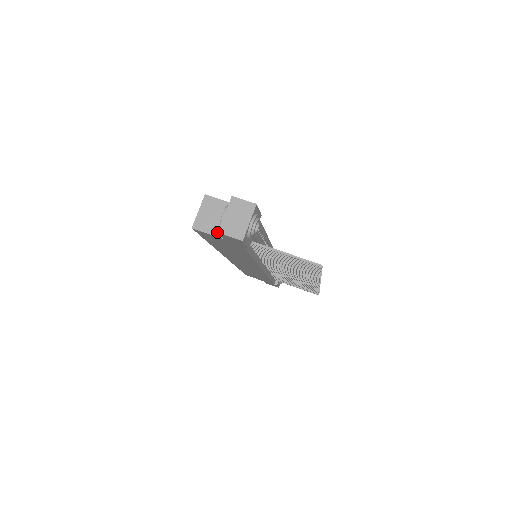
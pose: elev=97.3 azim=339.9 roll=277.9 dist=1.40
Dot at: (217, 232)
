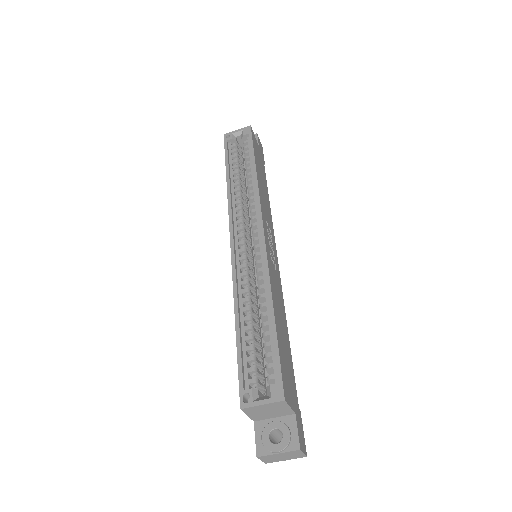
Dot at: (256, 418)
